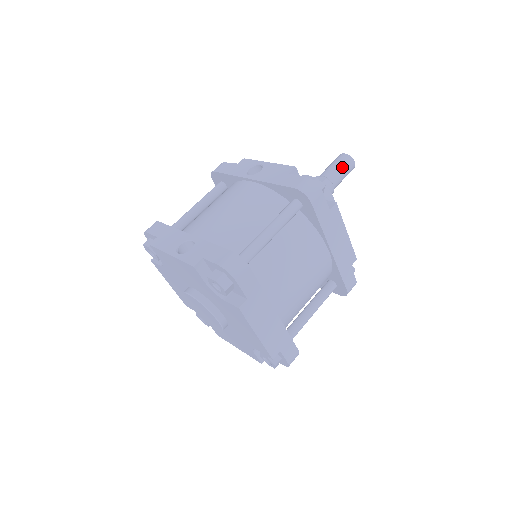
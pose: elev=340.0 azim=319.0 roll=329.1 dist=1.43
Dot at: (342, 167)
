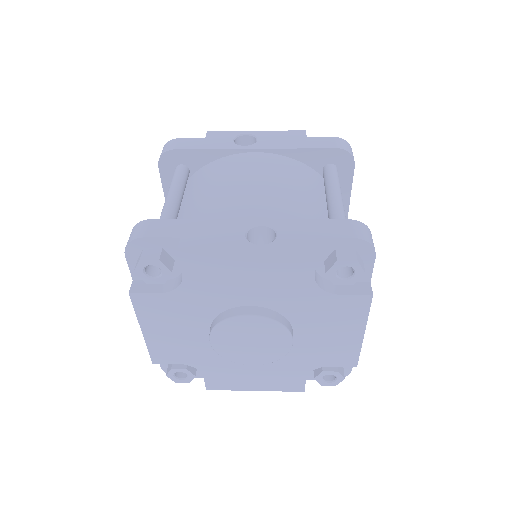
Dot at: occluded
